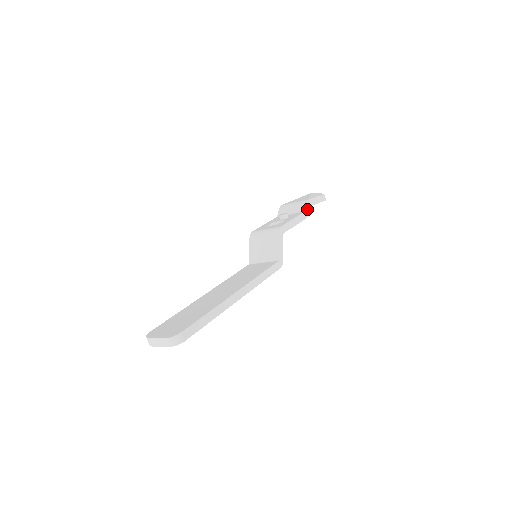
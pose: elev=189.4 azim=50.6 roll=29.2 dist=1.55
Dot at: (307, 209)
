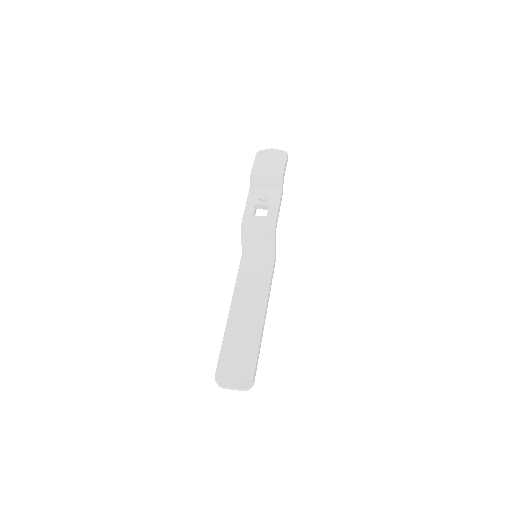
Dot at: (282, 185)
